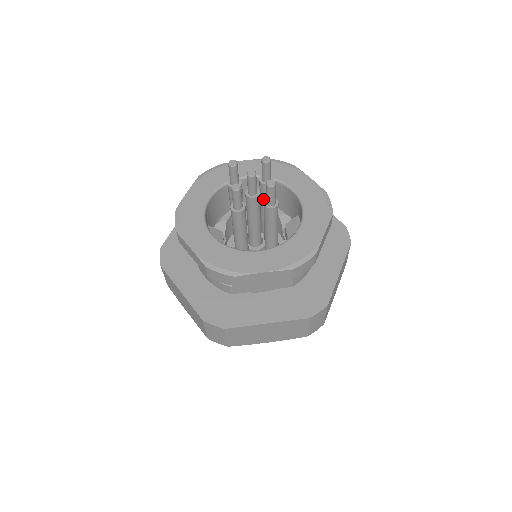
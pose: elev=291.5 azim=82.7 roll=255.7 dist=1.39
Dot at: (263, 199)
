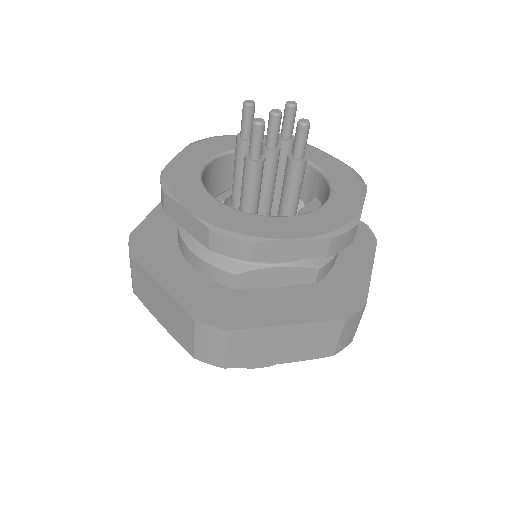
Dot at: (278, 166)
